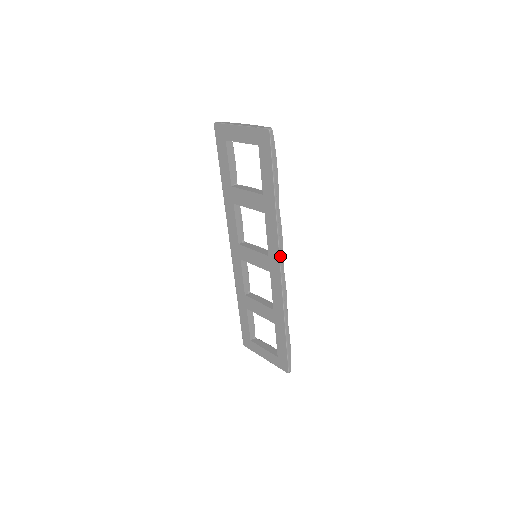
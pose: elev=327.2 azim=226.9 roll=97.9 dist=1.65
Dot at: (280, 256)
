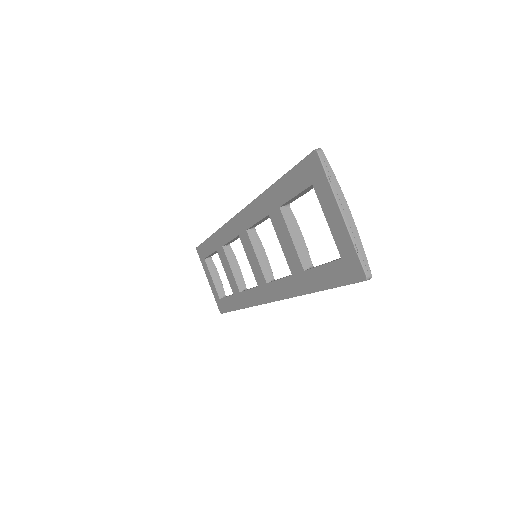
Dot at: (277, 300)
